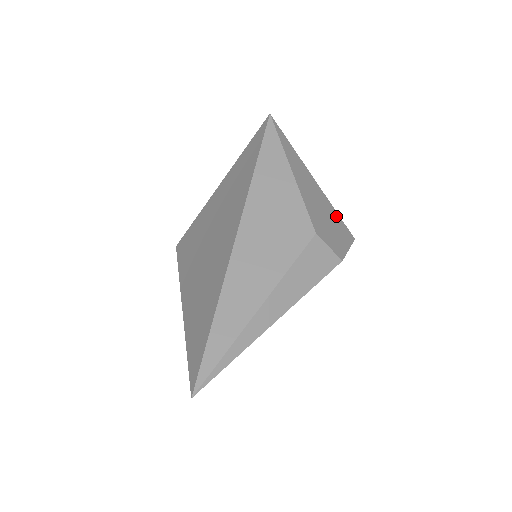
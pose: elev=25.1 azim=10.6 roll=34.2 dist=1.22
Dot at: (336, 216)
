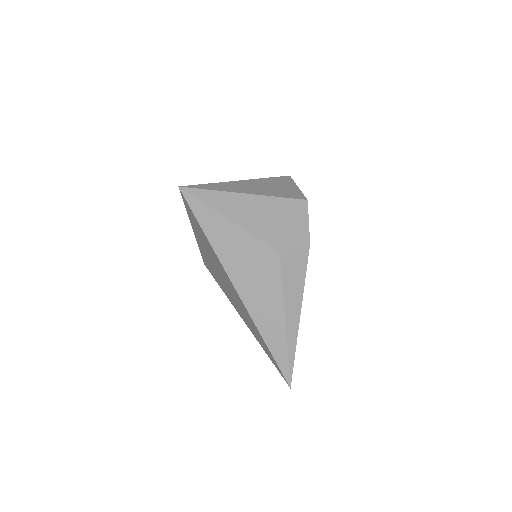
Dot at: (282, 203)
